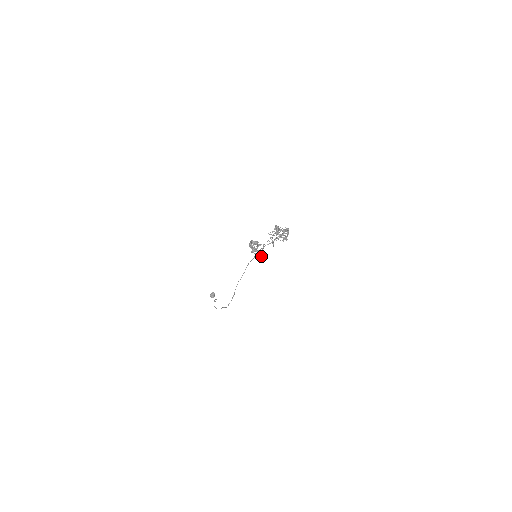
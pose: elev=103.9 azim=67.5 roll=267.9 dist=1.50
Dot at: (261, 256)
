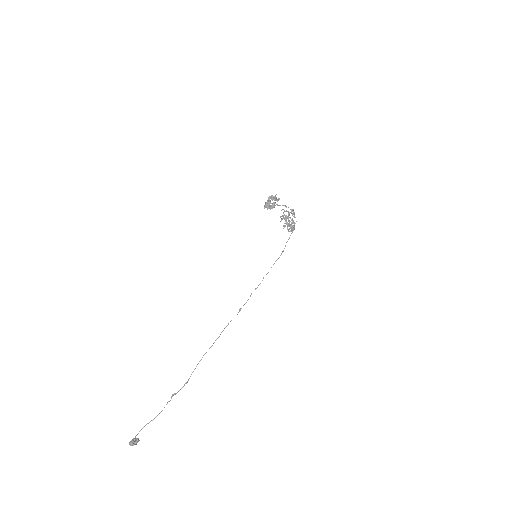
Dot at: (276, 199)
